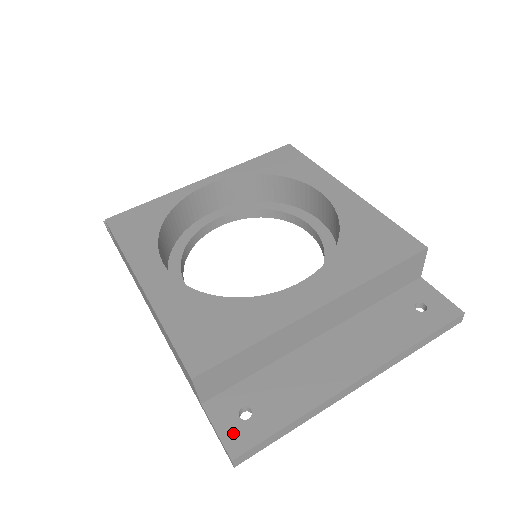
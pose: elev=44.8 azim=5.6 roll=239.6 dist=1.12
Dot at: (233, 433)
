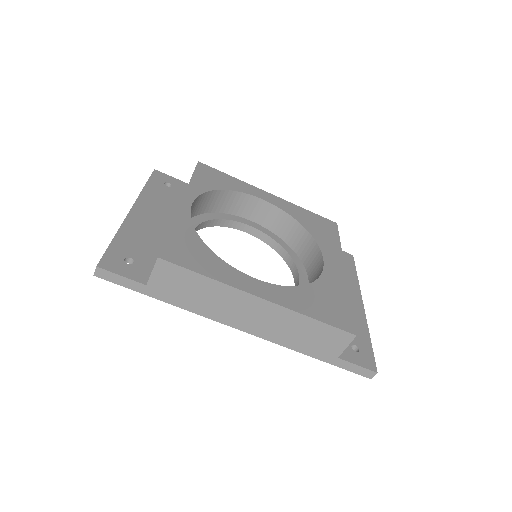
Dot at: (363, 361)
